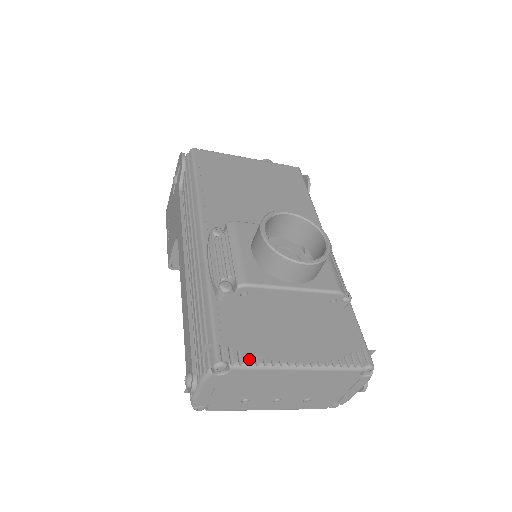
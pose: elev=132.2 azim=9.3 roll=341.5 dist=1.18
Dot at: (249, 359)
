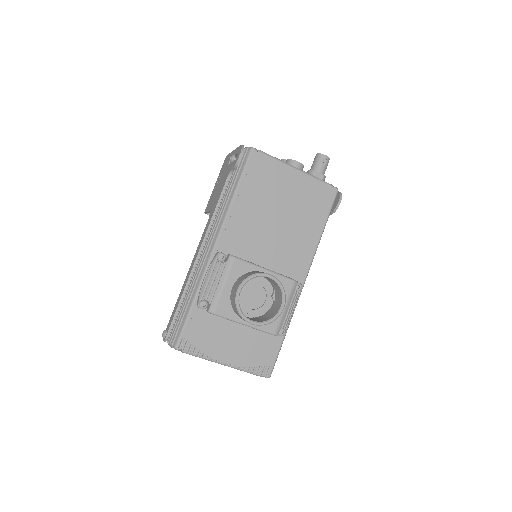
Dot at: (195, 351)
